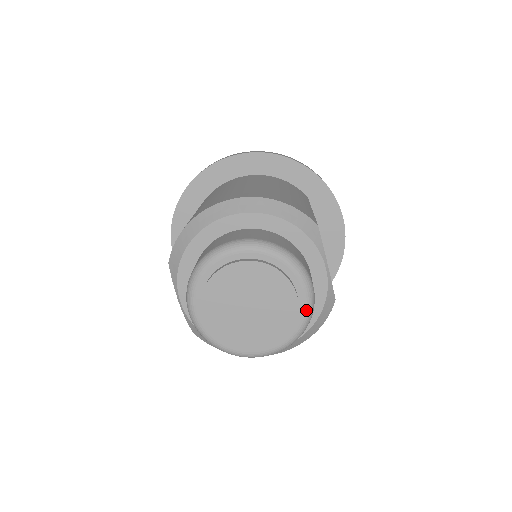
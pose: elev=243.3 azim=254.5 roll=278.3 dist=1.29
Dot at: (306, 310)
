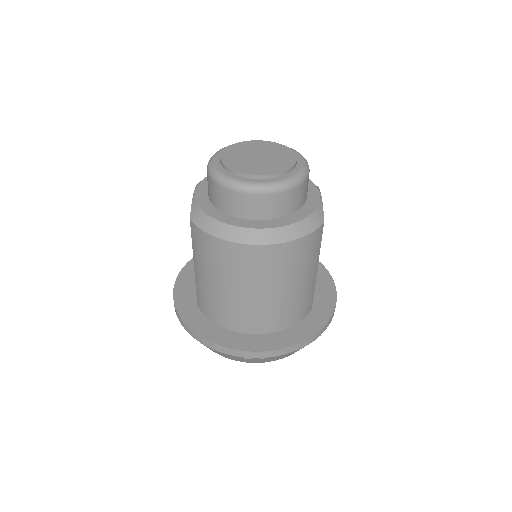
Dot at: (301, 169)
